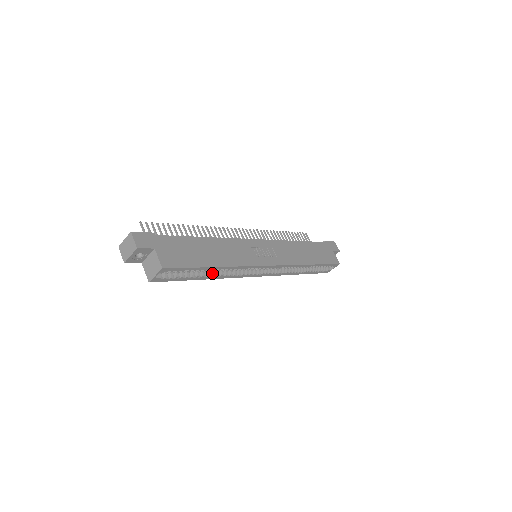
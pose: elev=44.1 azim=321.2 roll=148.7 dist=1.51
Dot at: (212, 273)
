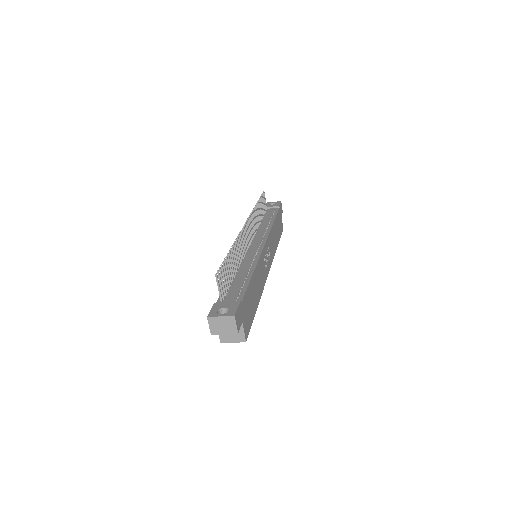
Dot at: occluded
